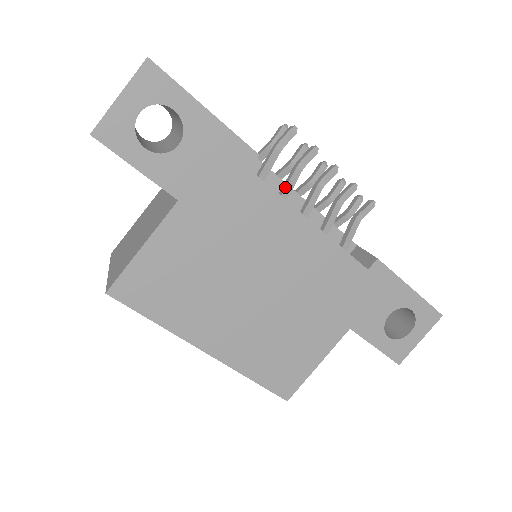
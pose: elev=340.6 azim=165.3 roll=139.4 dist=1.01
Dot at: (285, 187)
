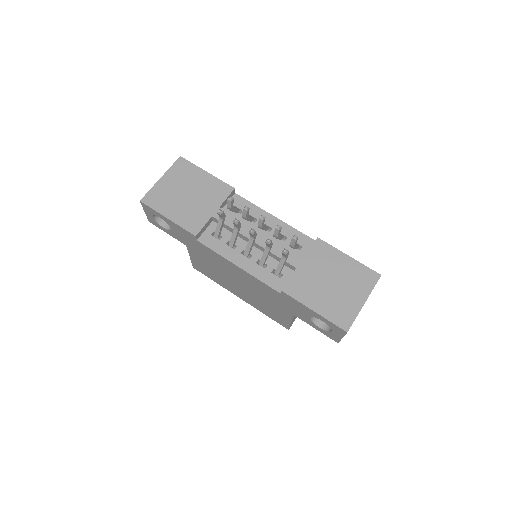
Dot at: (230, 240)
